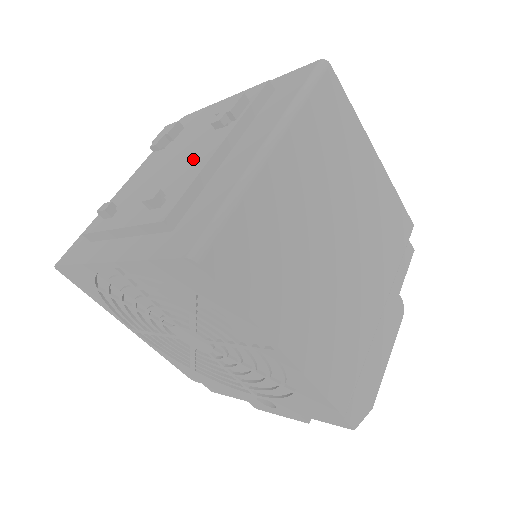
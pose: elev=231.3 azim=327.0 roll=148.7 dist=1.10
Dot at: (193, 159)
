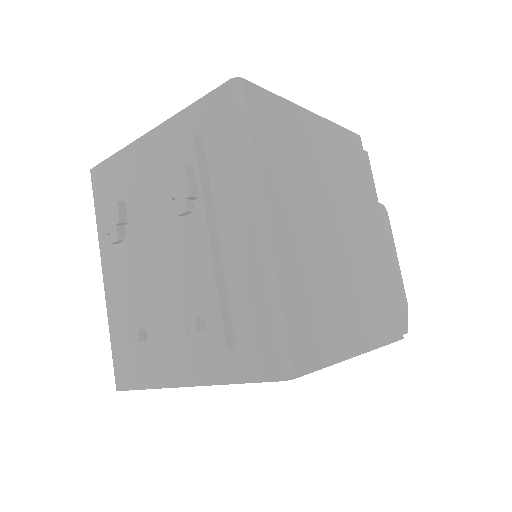
Dot at: (188, 260)
